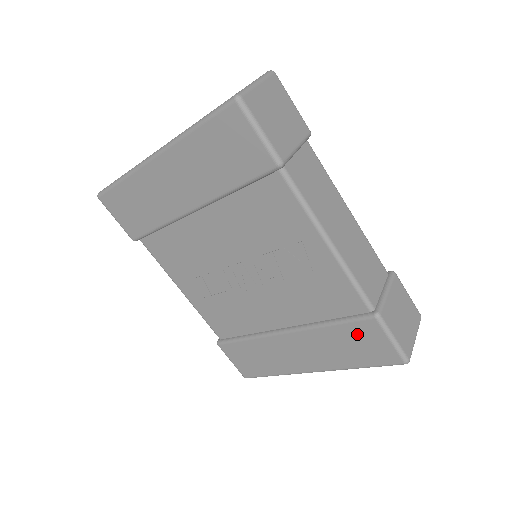
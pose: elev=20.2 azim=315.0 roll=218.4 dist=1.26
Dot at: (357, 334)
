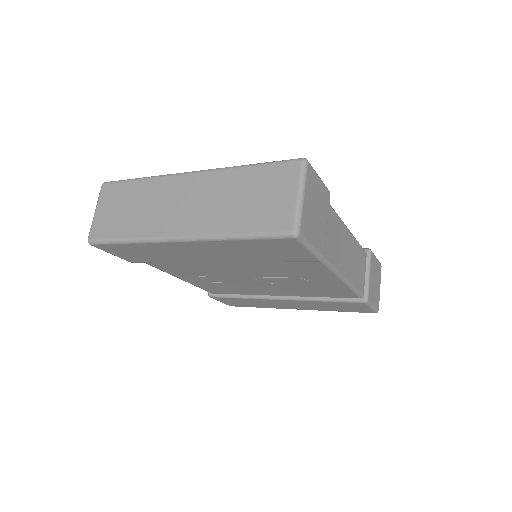
Dot at: (345, 305)
